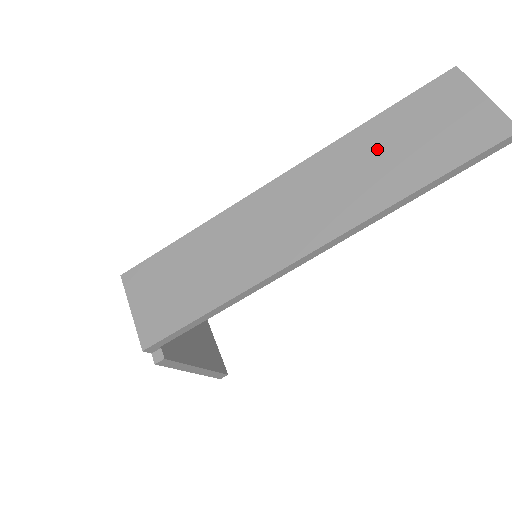
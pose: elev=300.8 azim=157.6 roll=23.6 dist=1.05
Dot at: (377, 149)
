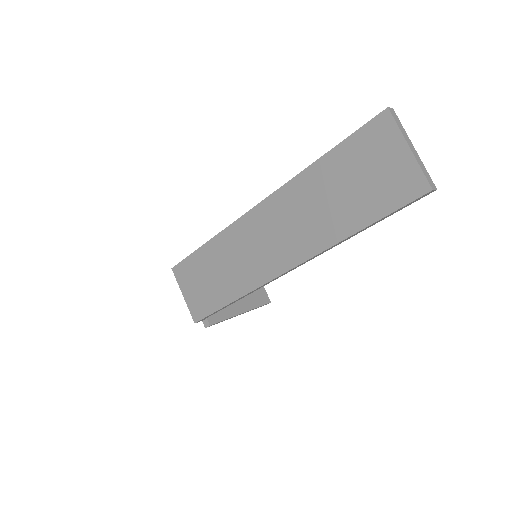
Dot at: (323, 191)
